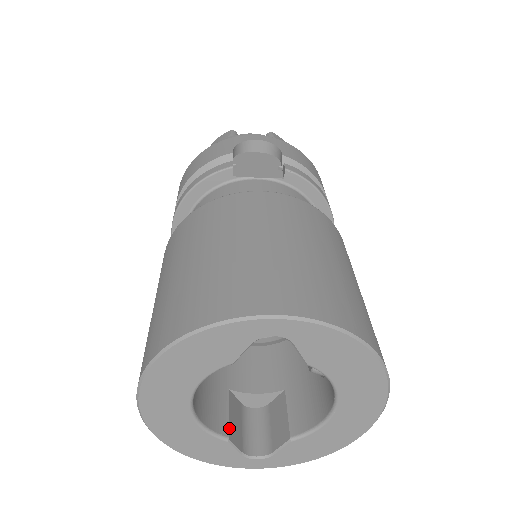
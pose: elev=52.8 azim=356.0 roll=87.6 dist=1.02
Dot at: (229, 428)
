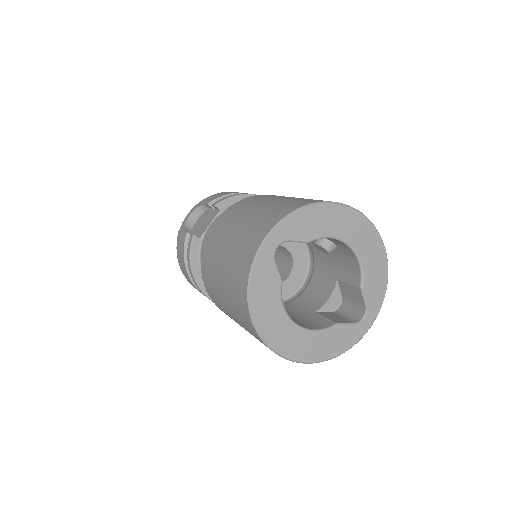
Dot at: (333, 321)
